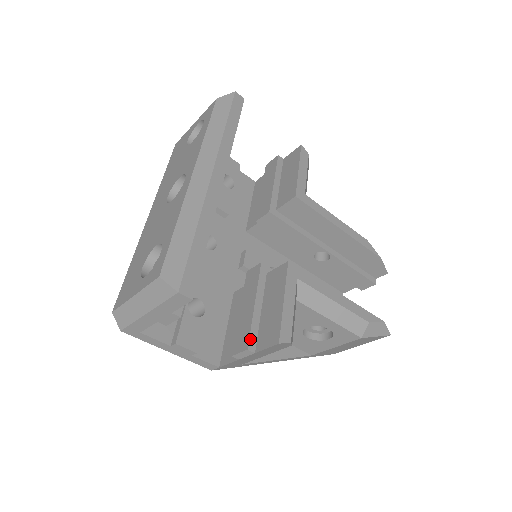
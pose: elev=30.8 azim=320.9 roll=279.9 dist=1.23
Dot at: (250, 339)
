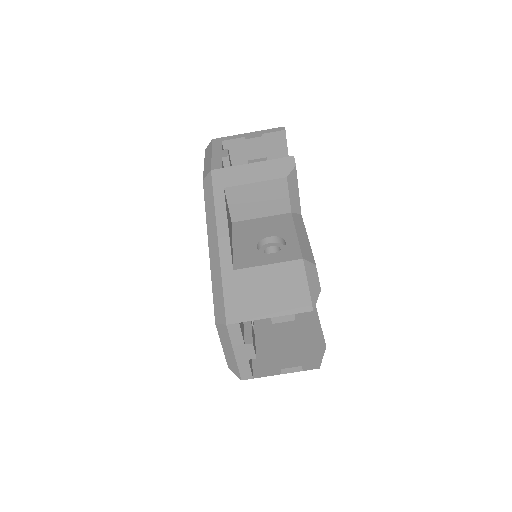
Dot at: occluded
